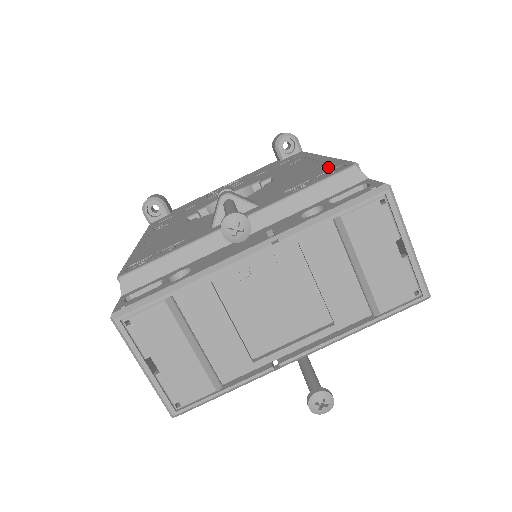
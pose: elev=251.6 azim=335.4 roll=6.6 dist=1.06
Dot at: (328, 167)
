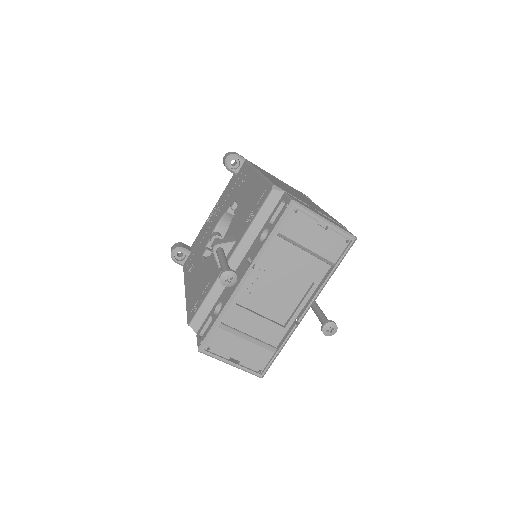
Dot at: (261, 191)
